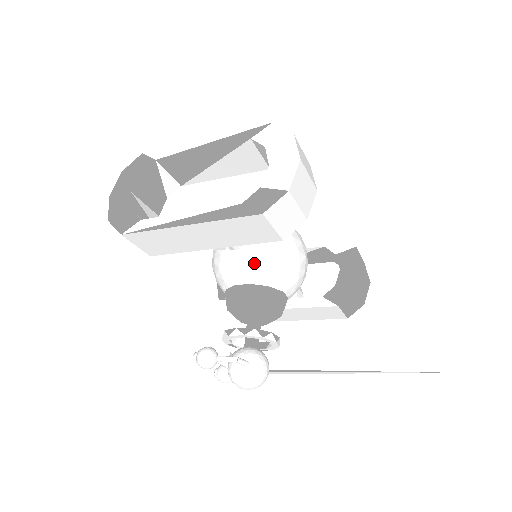
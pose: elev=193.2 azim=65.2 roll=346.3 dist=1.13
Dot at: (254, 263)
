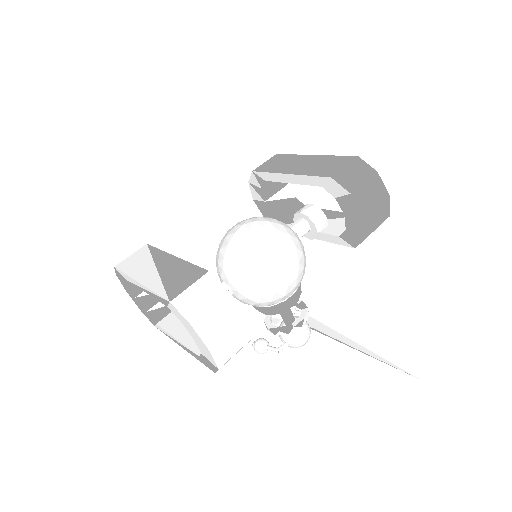
Dot at: (250, 304)
